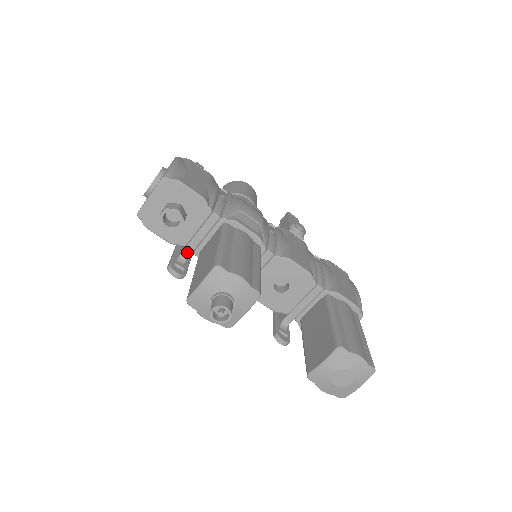
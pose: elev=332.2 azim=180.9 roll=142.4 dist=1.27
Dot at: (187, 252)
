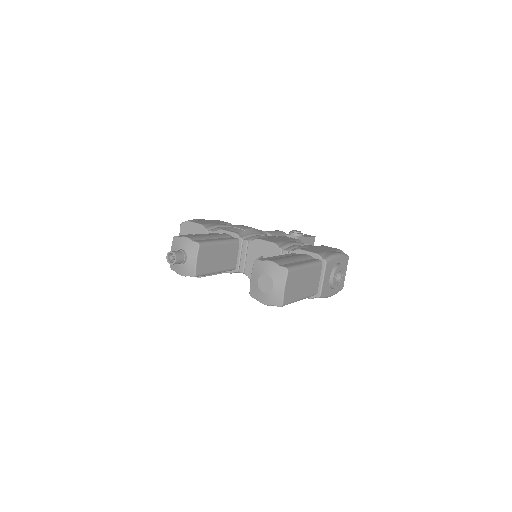
Dot at: occluded
